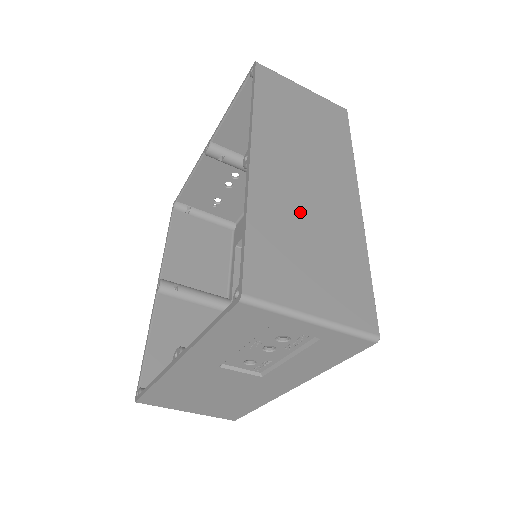
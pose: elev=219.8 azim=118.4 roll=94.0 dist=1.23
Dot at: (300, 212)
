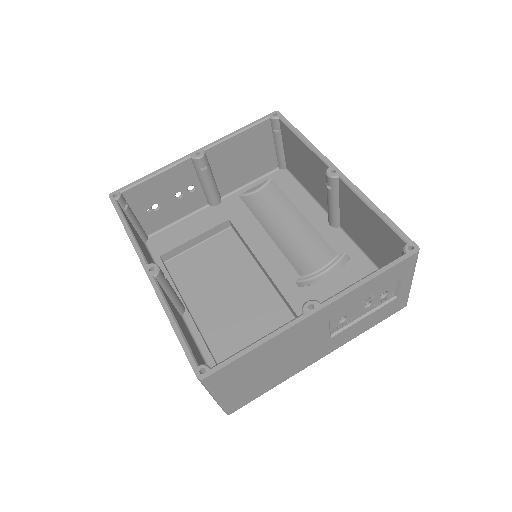
Dot at: occluded
